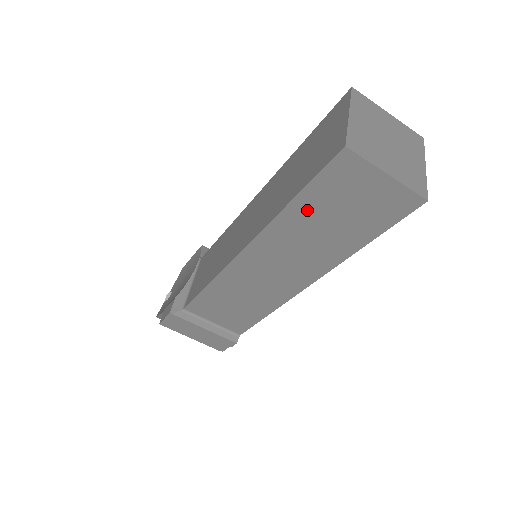
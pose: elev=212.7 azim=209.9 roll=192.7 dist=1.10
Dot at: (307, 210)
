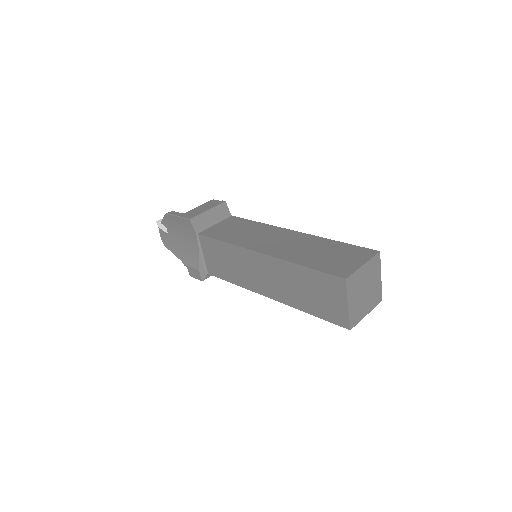
Dot at: occluded
